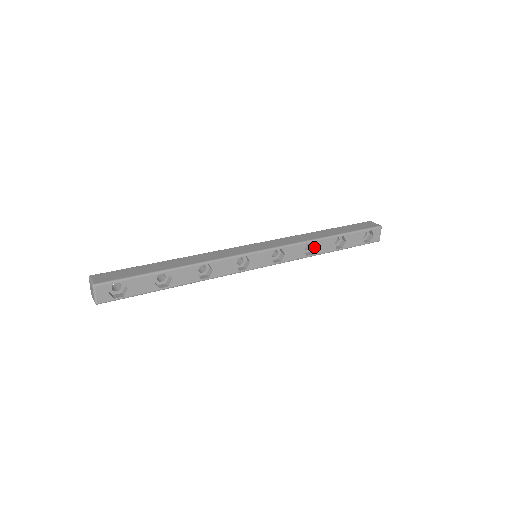
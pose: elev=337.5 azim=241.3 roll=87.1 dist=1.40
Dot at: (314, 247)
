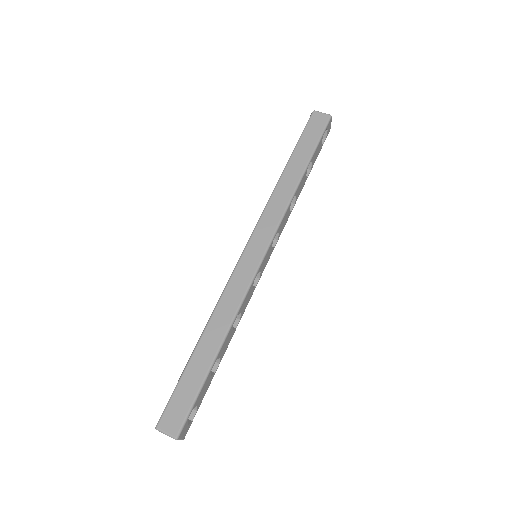
Dot at: occluded
